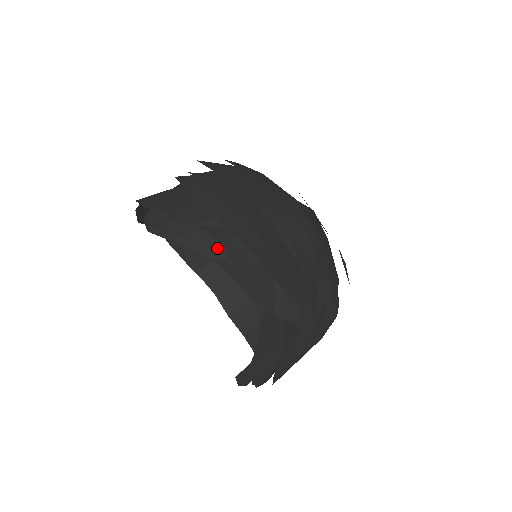
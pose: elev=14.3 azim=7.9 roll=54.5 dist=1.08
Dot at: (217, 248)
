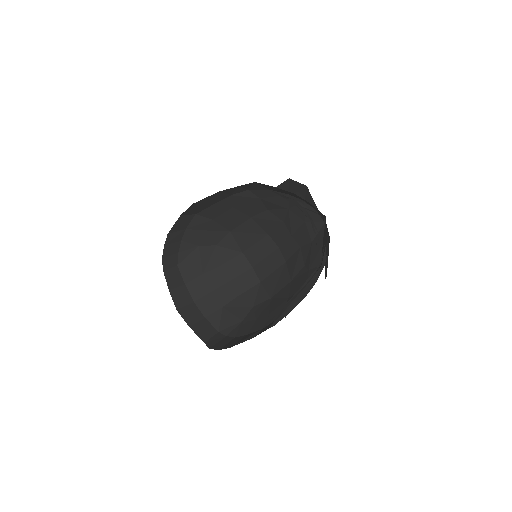
Dot at: occluded
